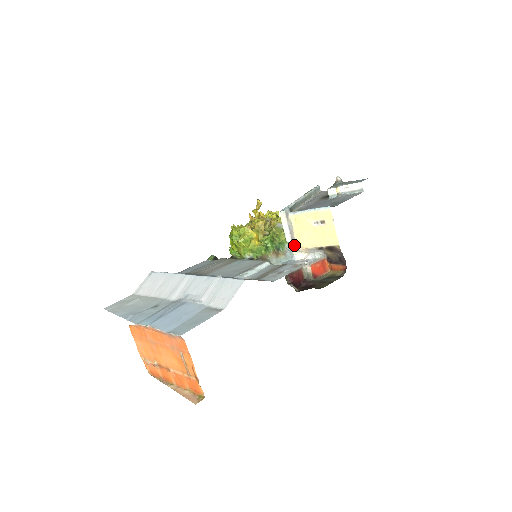
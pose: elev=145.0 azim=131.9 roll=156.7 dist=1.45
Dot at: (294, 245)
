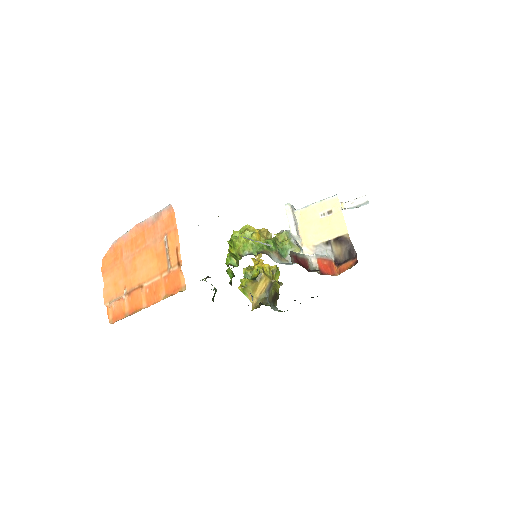
Dot at: (299, 241)
